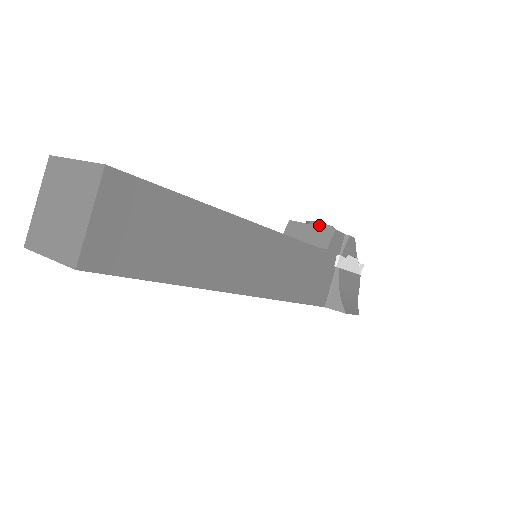
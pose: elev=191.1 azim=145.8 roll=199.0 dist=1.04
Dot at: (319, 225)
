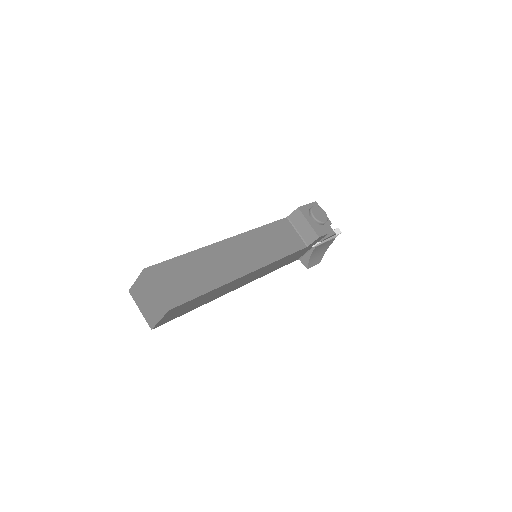
Dot at: (315, 221)
